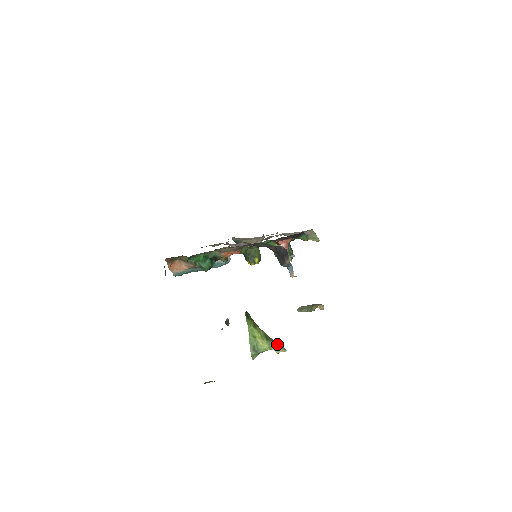
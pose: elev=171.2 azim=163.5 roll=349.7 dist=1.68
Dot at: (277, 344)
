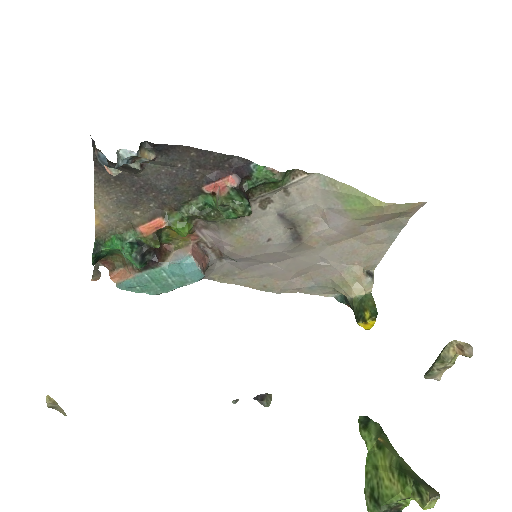
Dot at: (420, 483)
